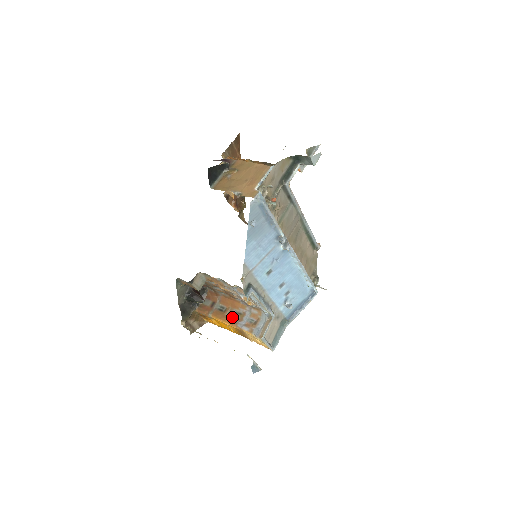
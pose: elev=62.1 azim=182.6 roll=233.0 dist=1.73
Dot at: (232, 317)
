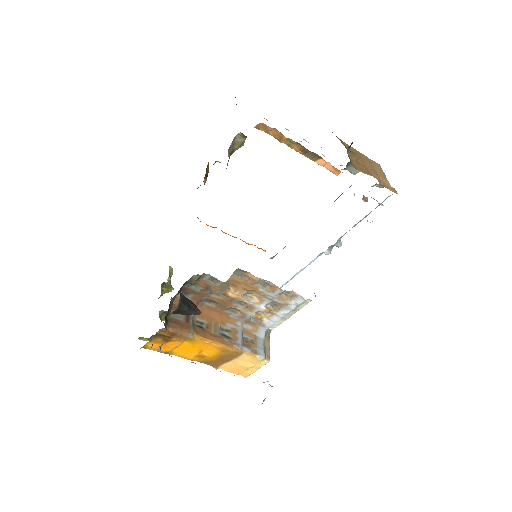
Dot at: (222, 335)
